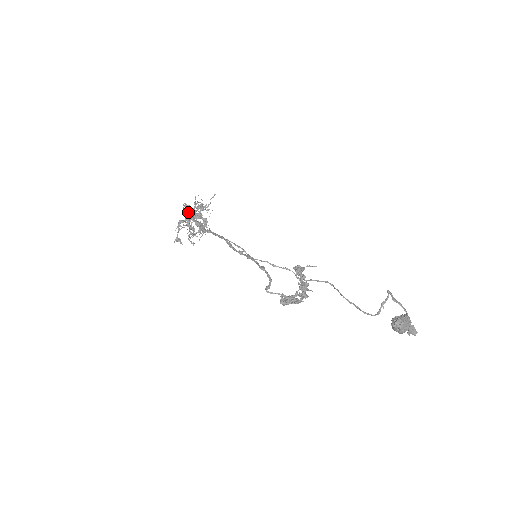
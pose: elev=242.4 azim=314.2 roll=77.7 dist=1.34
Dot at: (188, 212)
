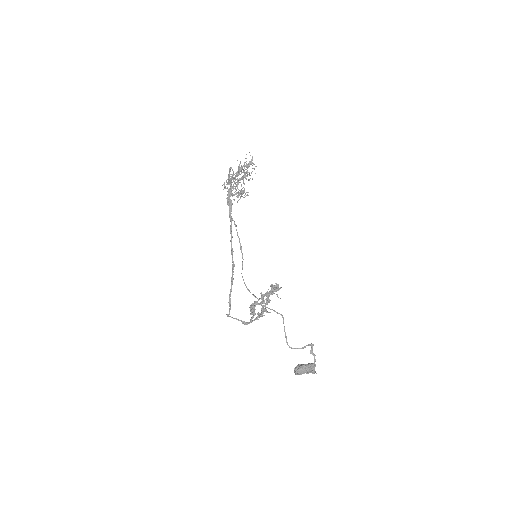
Dot at: (230, 180)
